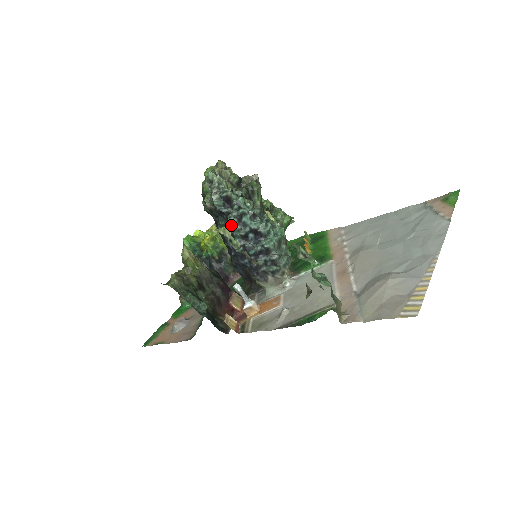
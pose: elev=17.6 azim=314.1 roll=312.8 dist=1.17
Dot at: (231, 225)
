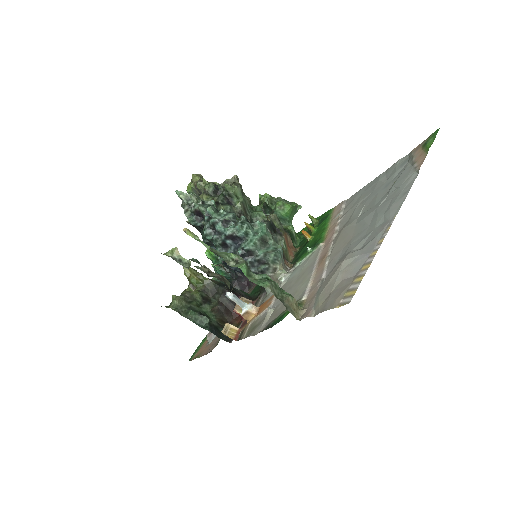
Dot at: (208, 237)
